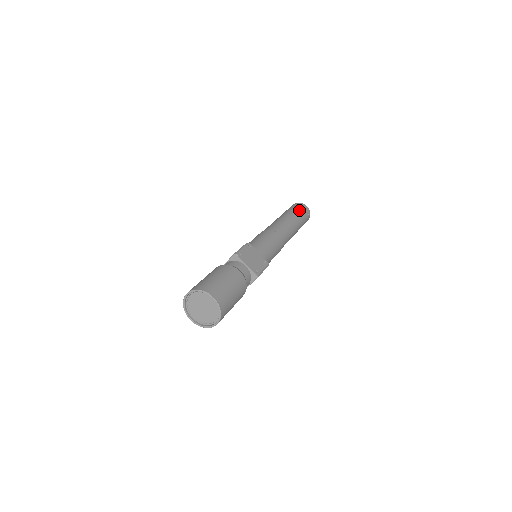
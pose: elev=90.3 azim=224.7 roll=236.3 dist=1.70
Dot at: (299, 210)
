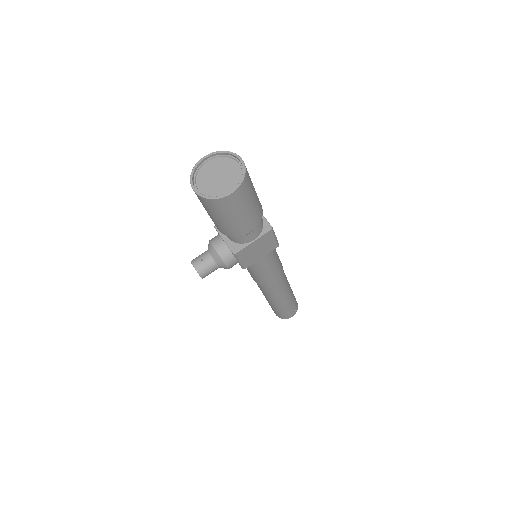
Dot at: occluded
